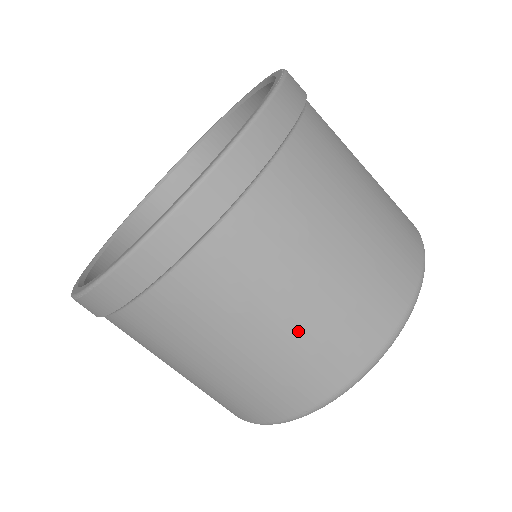
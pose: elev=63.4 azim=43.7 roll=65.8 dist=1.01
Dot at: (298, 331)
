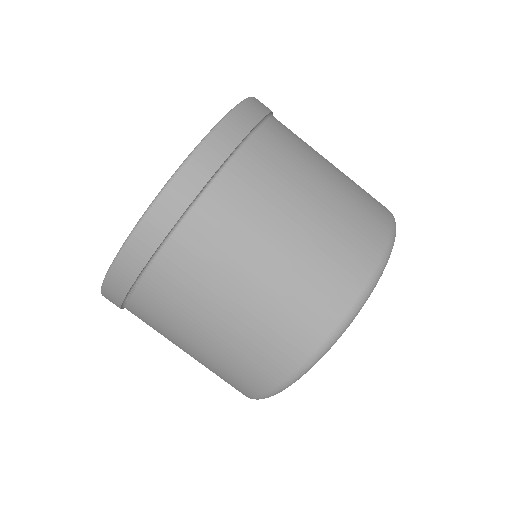
Dot at: (345, 180)
